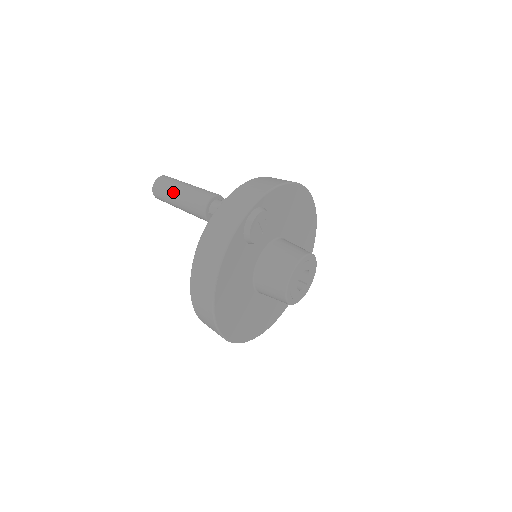
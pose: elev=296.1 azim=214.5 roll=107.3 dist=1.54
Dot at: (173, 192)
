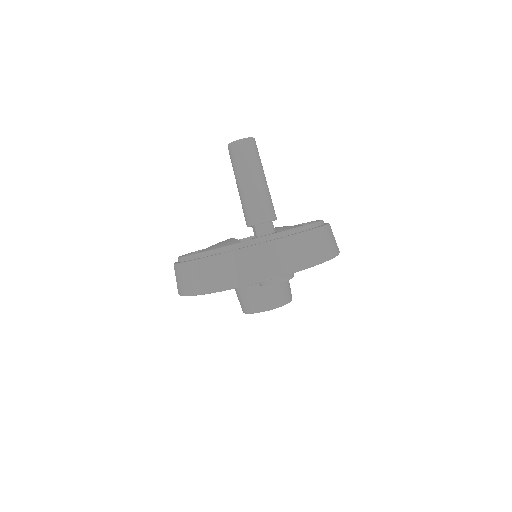
Dot at: (245, 174)
